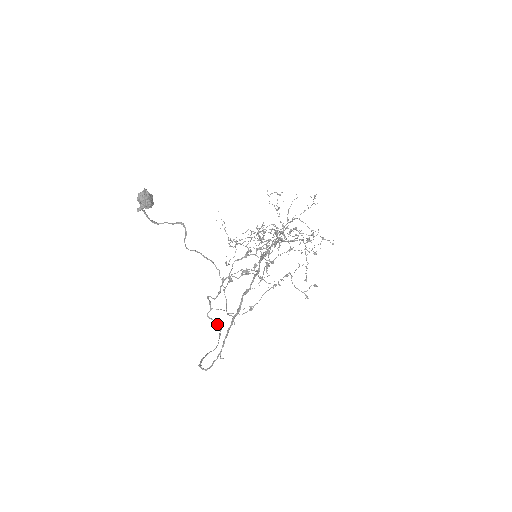
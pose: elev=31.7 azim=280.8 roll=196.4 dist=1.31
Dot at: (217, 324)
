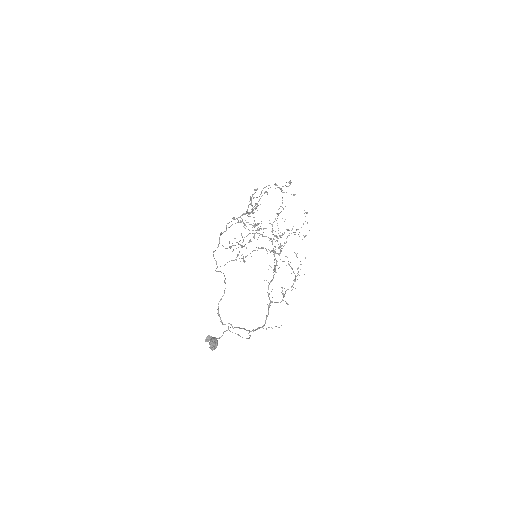
Dot at: occluded
